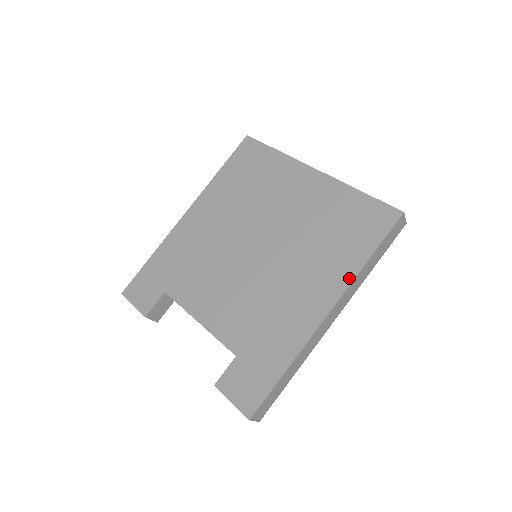
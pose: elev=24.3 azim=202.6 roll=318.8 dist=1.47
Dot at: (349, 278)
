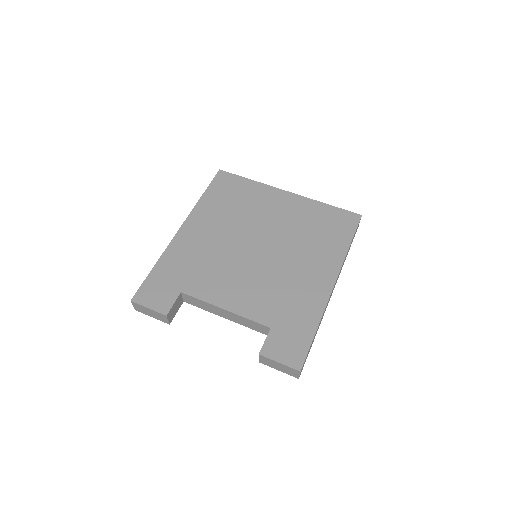
Dot at: (341, 259)
